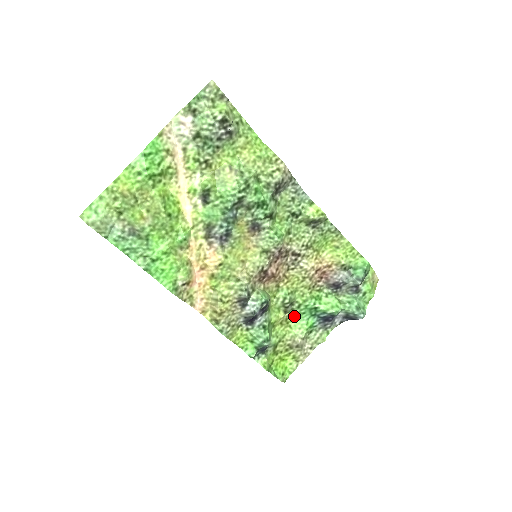
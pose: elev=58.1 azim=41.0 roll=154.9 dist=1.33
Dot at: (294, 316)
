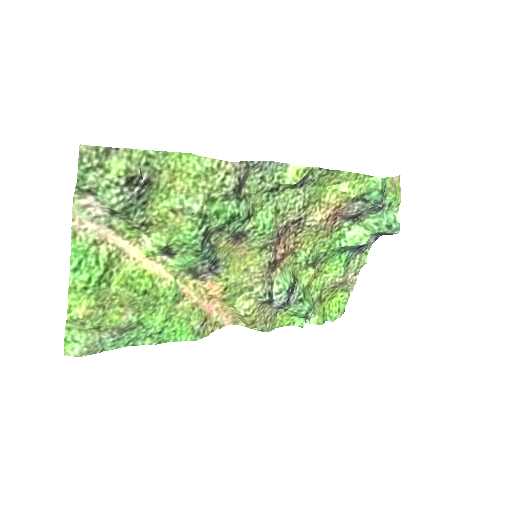
Dot at: (324, 262)
